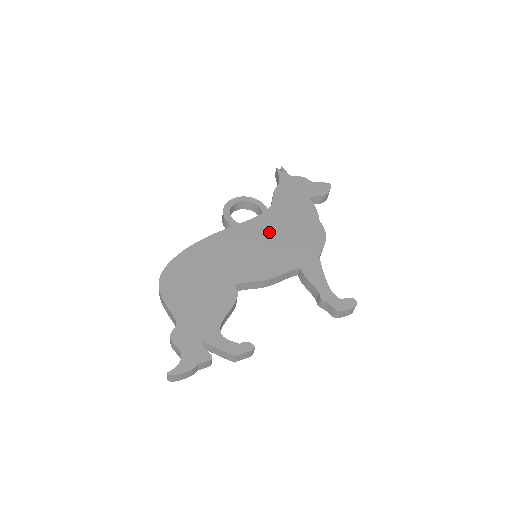
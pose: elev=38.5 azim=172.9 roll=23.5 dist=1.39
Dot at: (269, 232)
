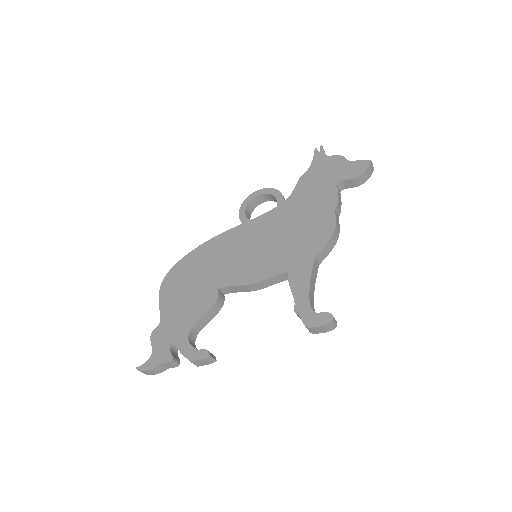
Dot at: (274, 229)
